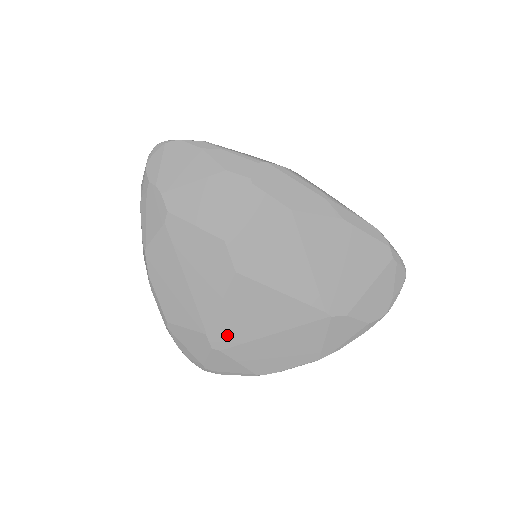
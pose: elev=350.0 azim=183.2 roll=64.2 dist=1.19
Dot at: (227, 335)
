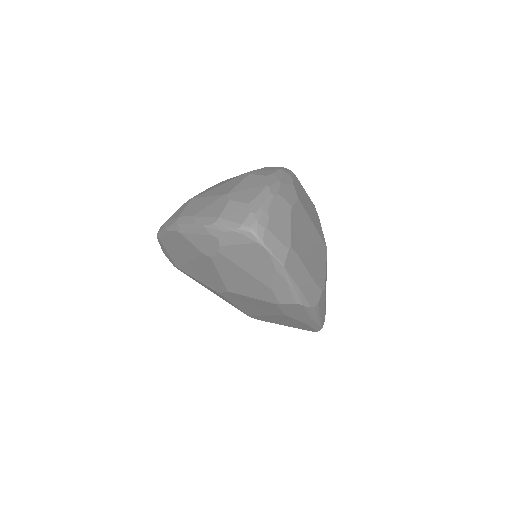
Dot at: (188, 275)
